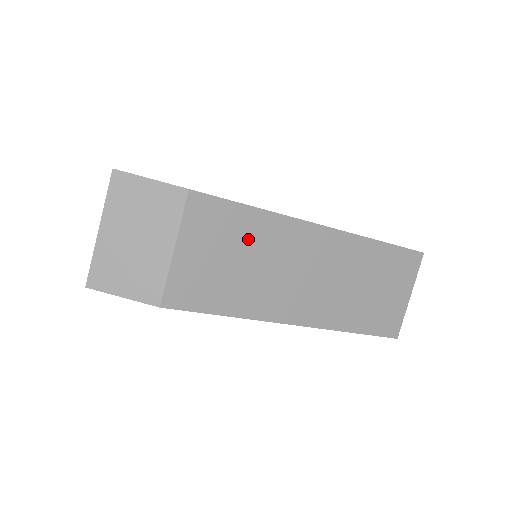
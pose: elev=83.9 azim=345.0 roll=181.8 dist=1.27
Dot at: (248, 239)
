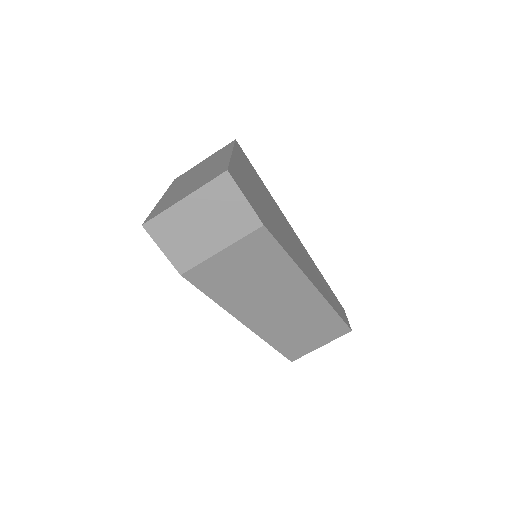
Dot at: (268, 270)
